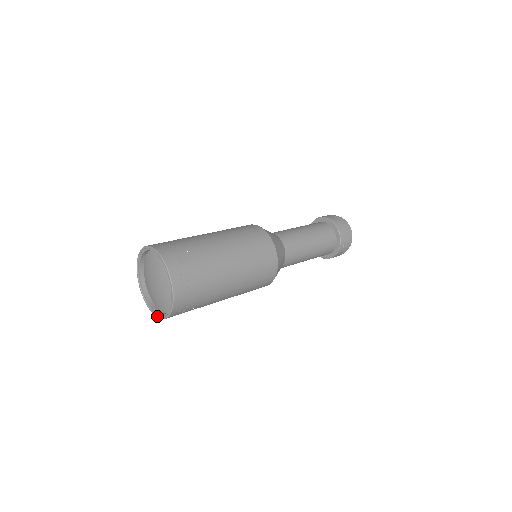
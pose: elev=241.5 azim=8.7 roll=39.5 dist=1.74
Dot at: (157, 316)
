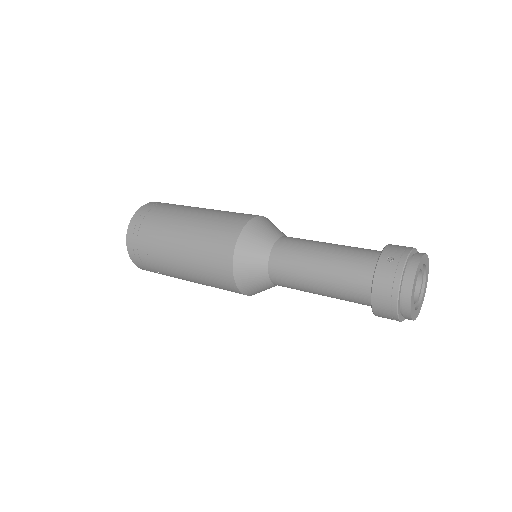
Dot at: occluded
